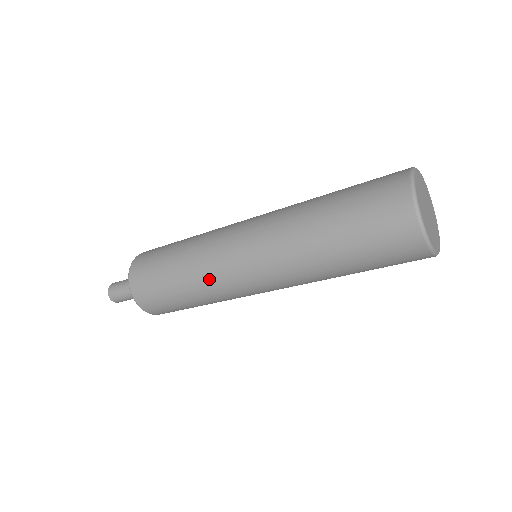
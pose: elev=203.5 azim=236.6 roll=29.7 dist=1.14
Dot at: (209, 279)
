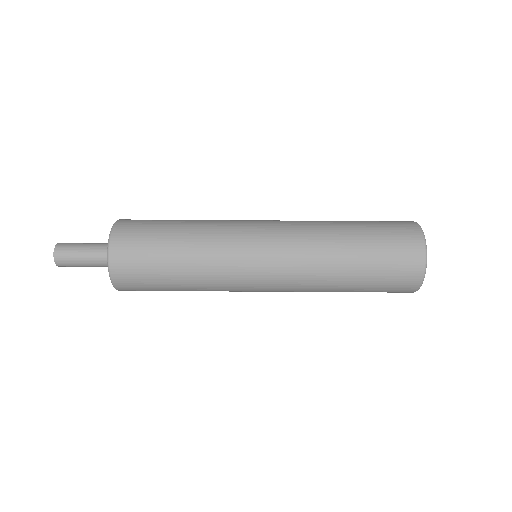
Dot at: (219, 234)
